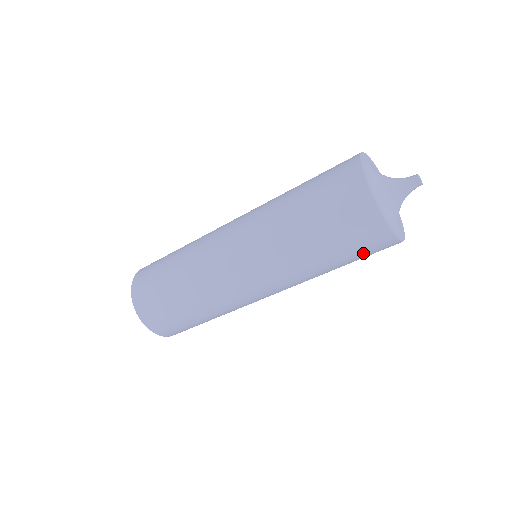
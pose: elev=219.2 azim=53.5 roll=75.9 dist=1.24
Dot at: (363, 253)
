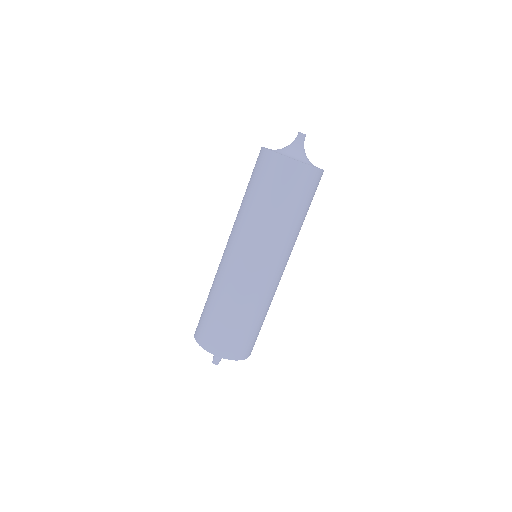
Dot at: (297, 189)
